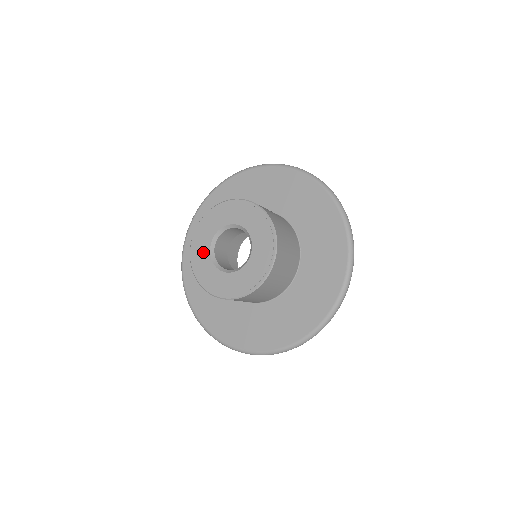
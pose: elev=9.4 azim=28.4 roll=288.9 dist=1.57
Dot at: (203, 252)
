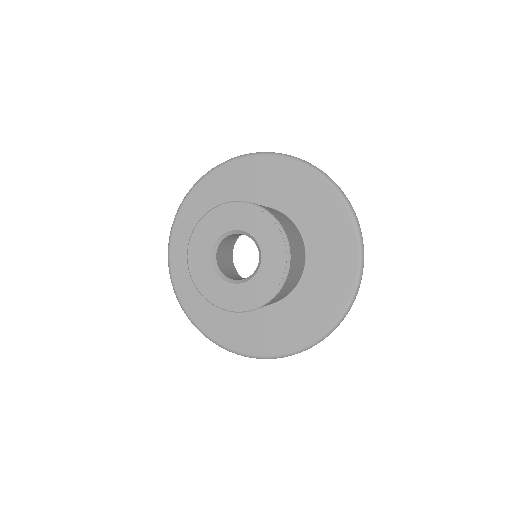
Dot at: (205, 244)
